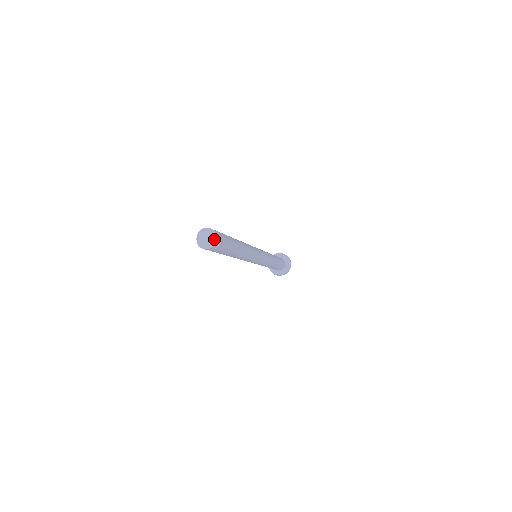
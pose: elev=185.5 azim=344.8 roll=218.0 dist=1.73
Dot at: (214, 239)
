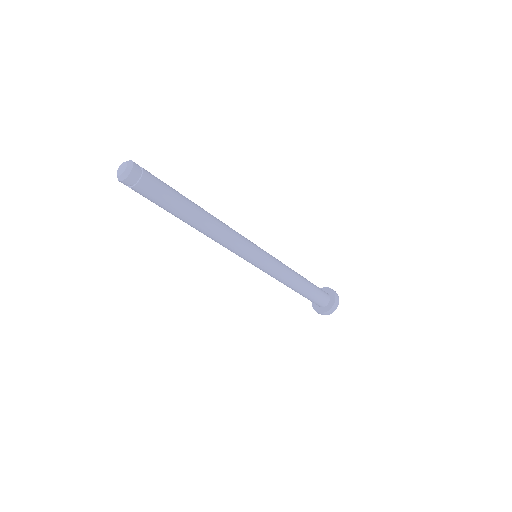
Dot at: (130, 163)
